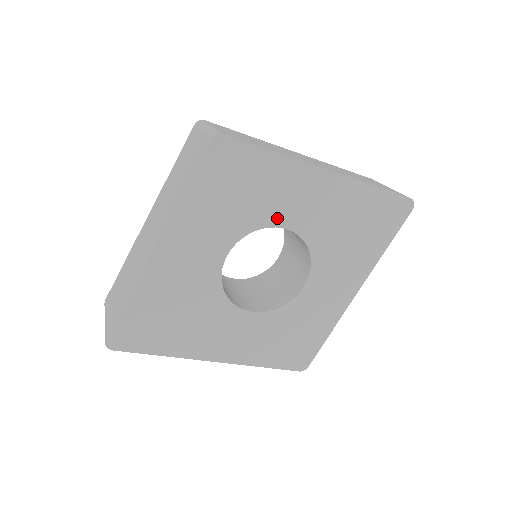
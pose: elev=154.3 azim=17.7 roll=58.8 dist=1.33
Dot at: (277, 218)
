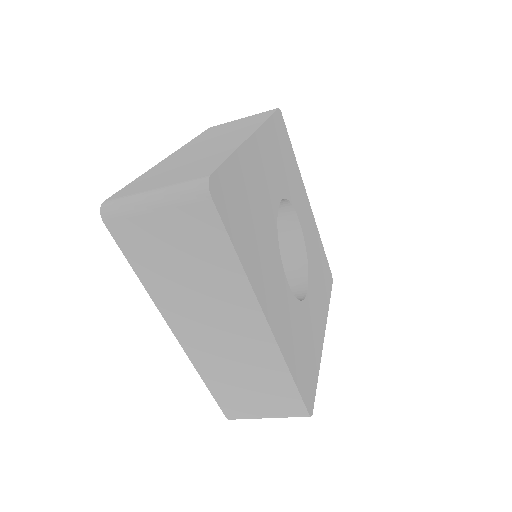
Dot at: (297, 207)
